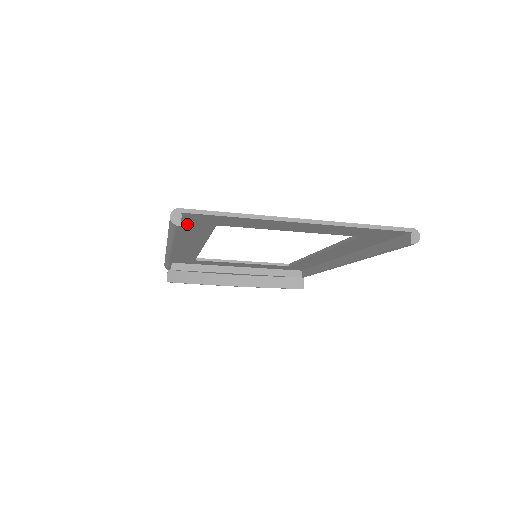
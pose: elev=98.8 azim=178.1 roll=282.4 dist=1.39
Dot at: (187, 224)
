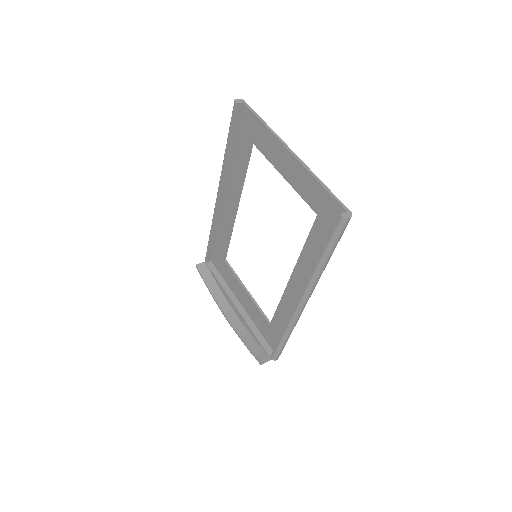
Dot at: (241, 134)
